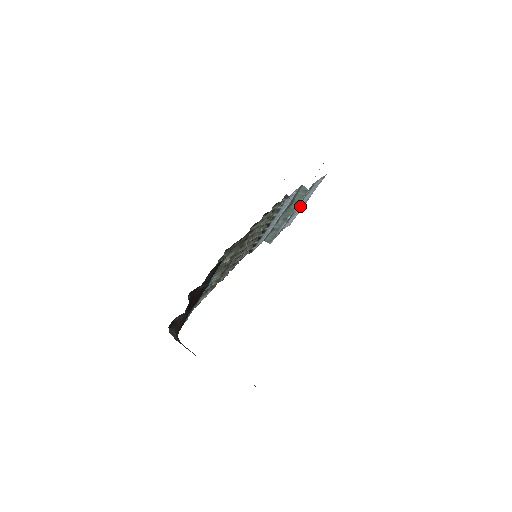
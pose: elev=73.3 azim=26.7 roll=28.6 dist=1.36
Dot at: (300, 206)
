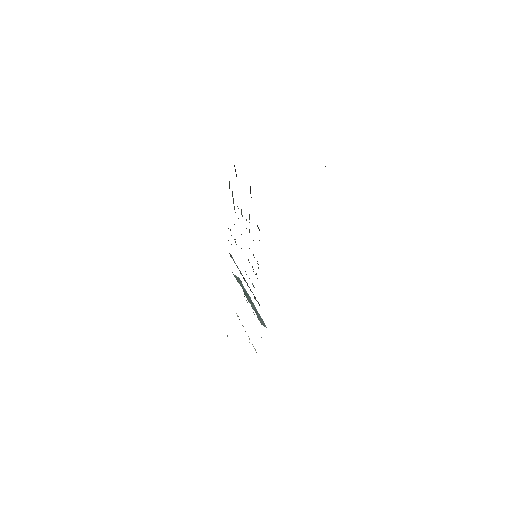
Dot at: occluded
